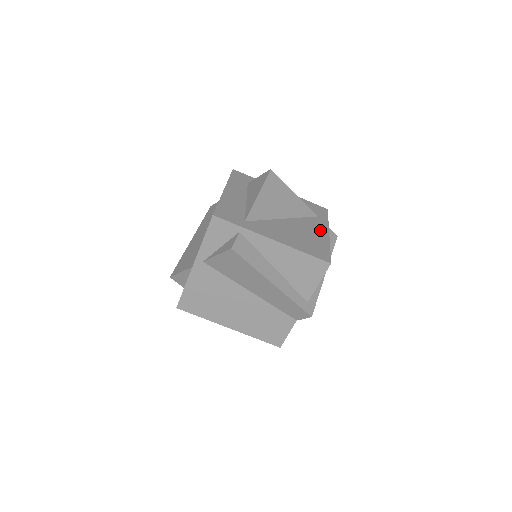
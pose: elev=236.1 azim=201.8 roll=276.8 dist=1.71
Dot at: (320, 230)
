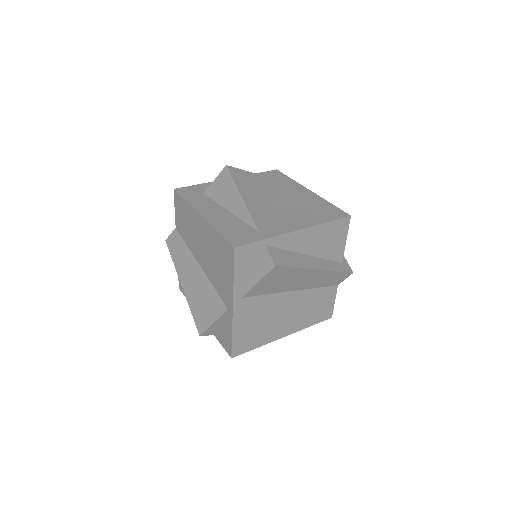
Dot at: (303, 193)
